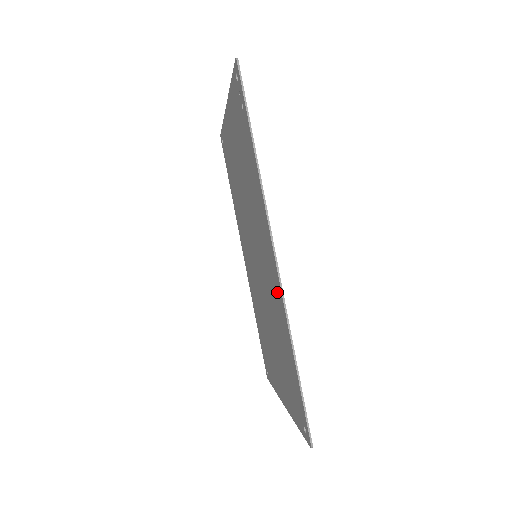
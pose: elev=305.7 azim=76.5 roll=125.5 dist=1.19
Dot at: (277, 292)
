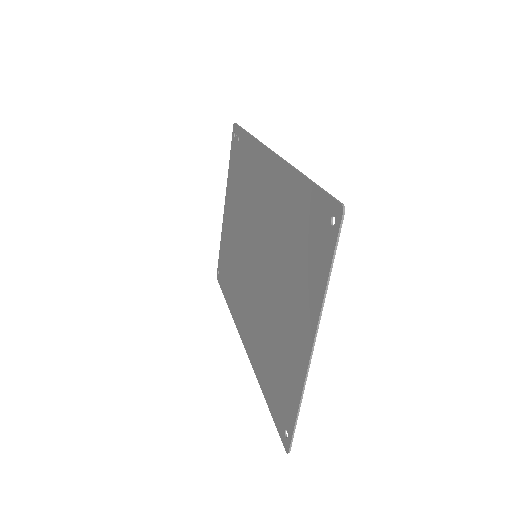
Dot at: (278, 179)
